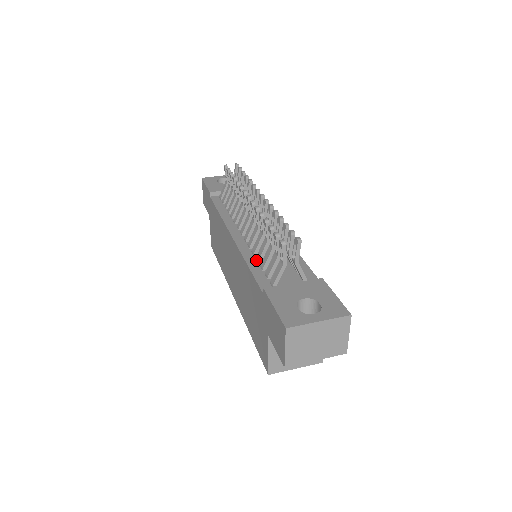
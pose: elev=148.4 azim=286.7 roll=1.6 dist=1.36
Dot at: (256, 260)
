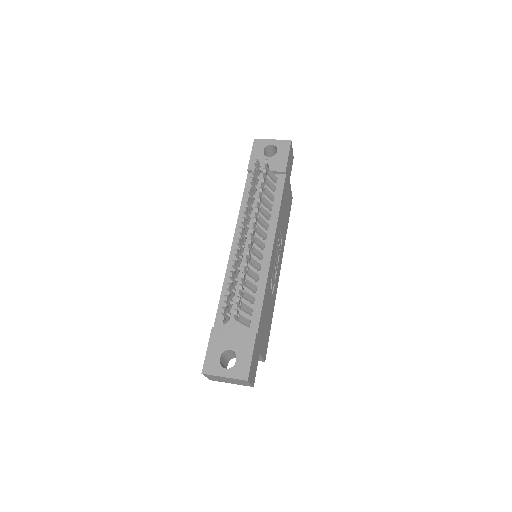
Dot at: occluded
